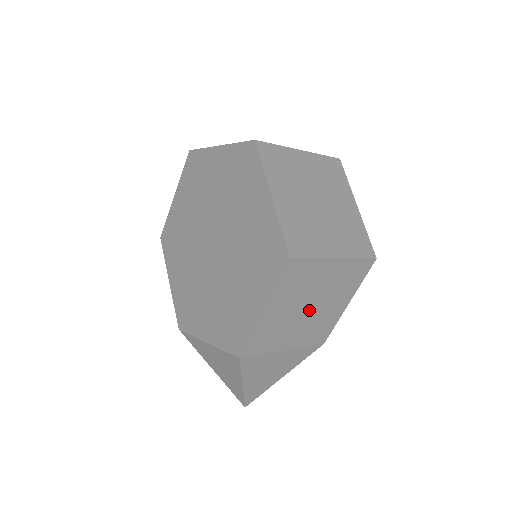
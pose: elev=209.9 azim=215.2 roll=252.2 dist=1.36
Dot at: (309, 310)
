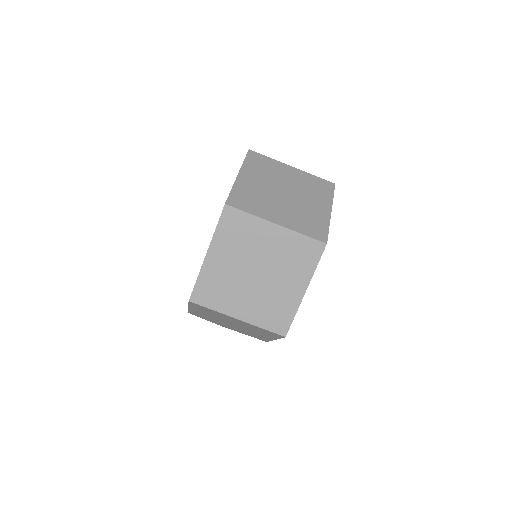
Dot at: (233, 324)
